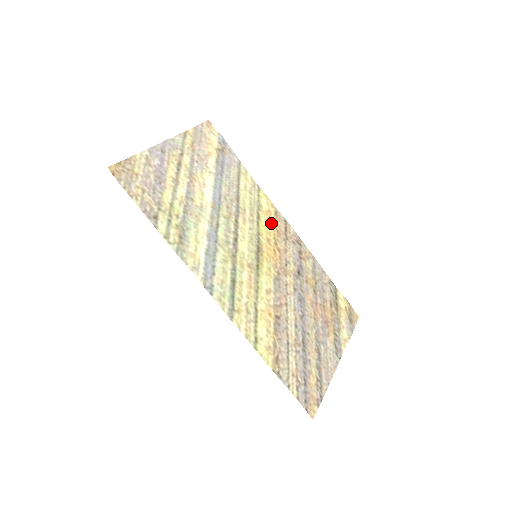
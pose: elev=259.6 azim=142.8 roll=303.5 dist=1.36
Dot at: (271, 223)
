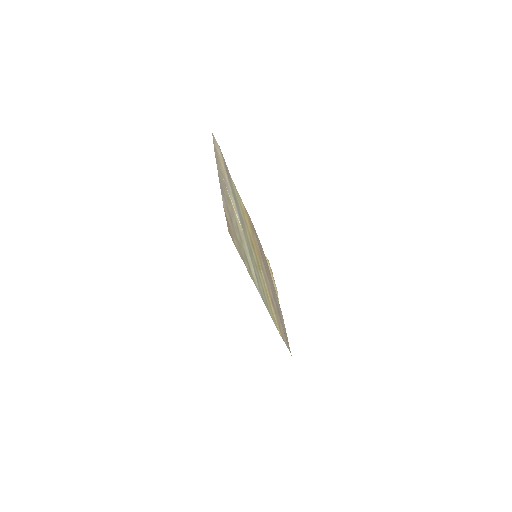
Dot at: (247, 220)
